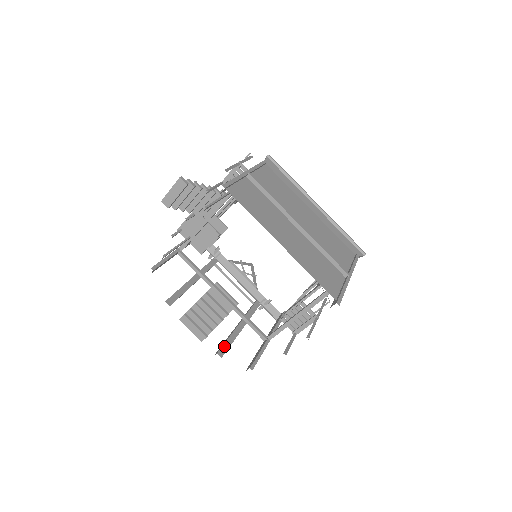
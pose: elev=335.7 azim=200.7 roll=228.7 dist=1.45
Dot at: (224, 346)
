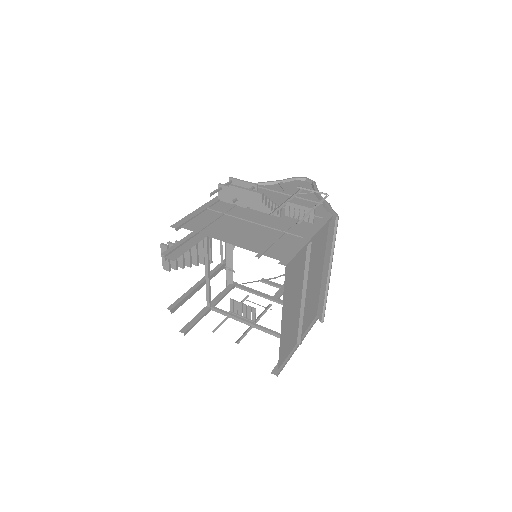
Dot at: (179, 304)
